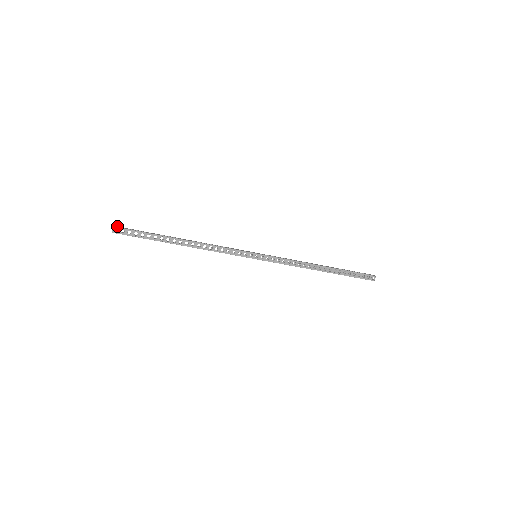
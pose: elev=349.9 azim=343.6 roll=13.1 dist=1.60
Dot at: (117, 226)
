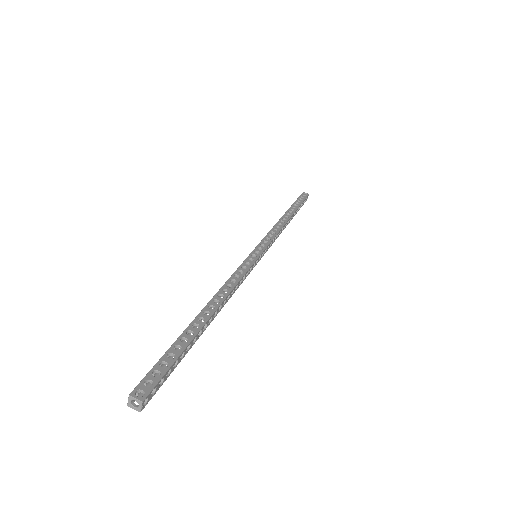
Dot at: (135, 389)
